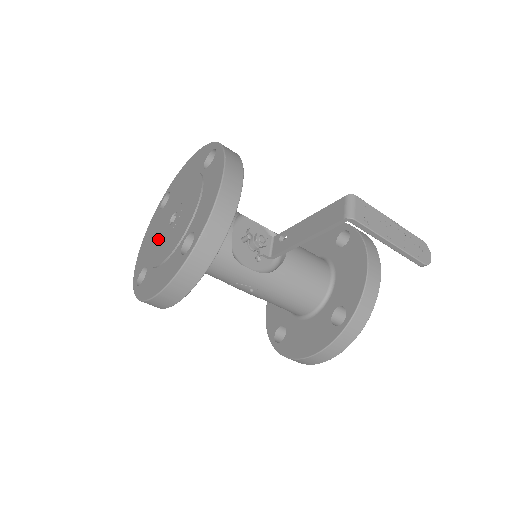
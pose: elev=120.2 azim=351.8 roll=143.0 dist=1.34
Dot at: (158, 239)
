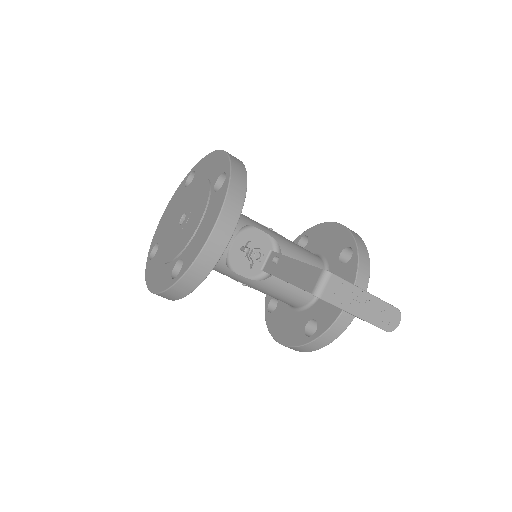
Dot at: (170, 227)
